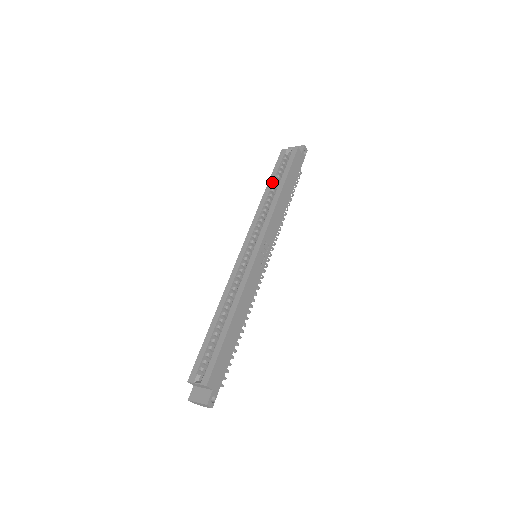
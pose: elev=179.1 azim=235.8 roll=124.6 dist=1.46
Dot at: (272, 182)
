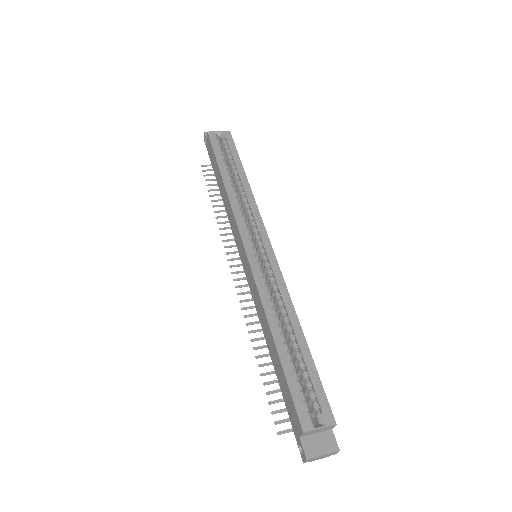
Dot at: (225, 168)
